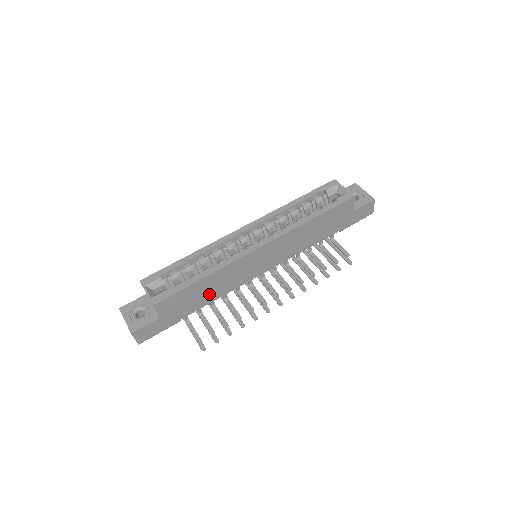
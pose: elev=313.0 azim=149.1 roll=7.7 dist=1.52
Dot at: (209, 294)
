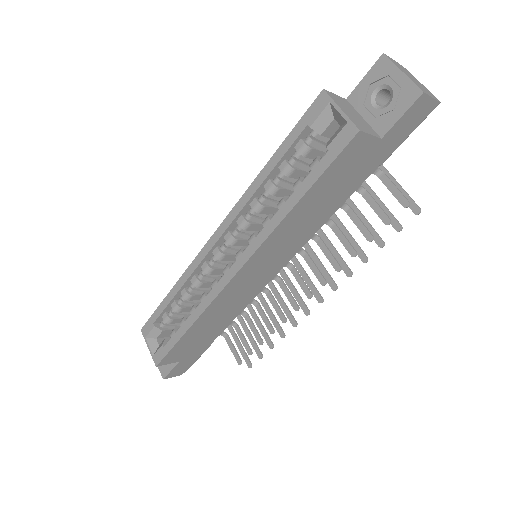
Dot at: (217, 324)
